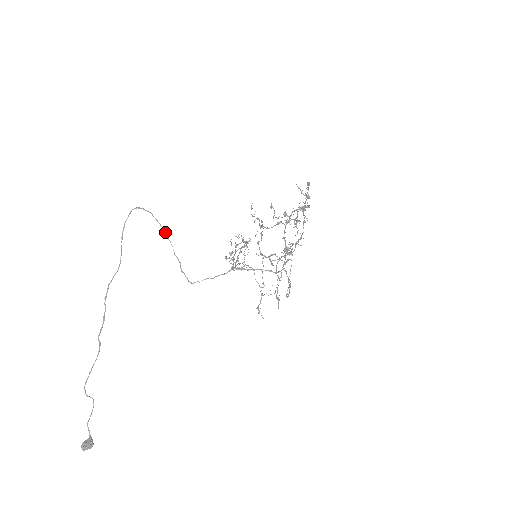
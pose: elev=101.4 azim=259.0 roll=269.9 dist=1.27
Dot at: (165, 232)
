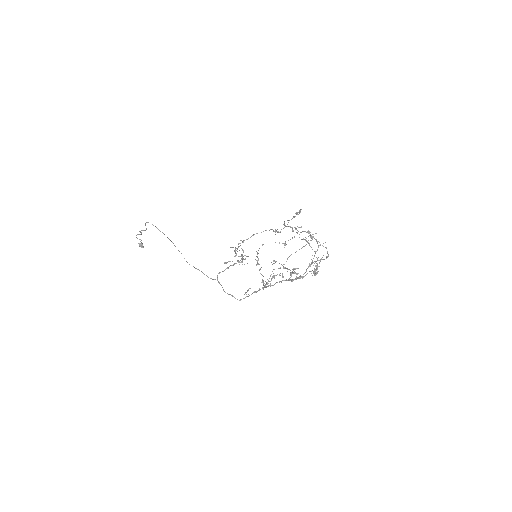
Dot at: occluded
